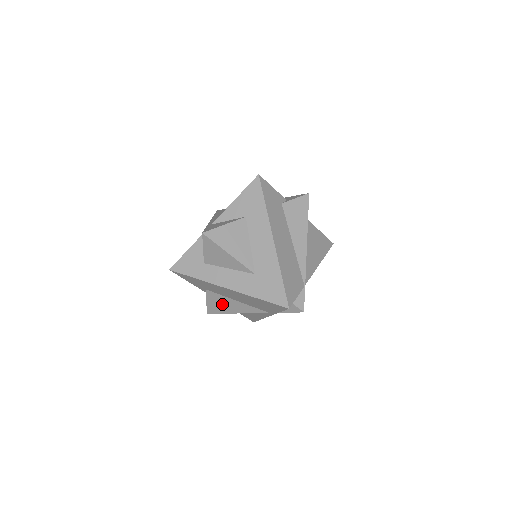
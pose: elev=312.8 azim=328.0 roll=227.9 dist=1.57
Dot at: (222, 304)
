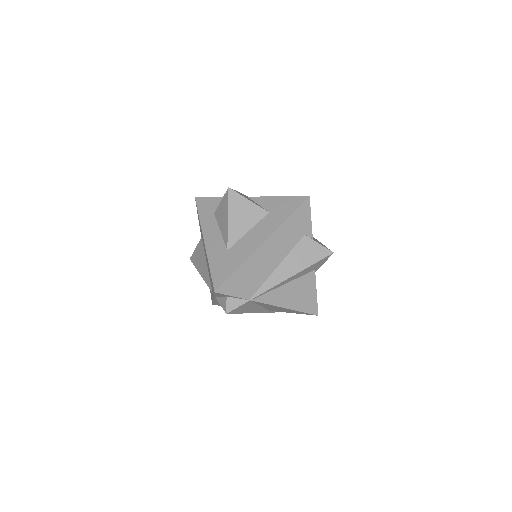
Dot at: (200, 259)
